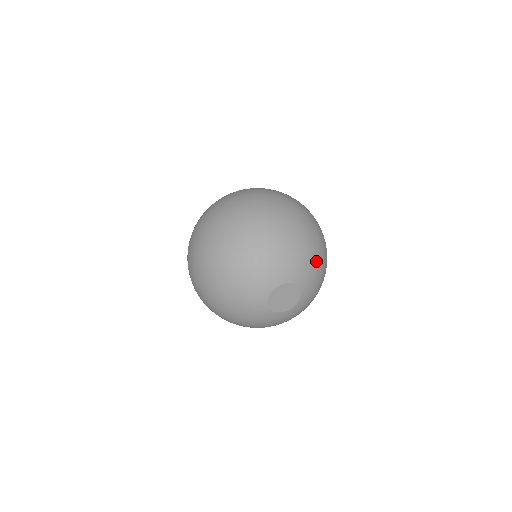
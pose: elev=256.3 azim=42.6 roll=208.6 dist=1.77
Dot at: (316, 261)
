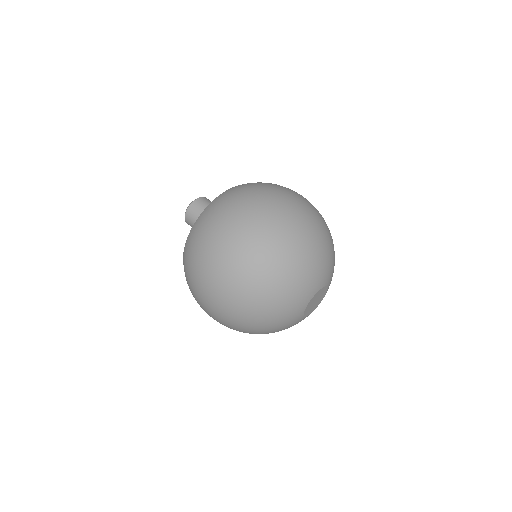
Dot at: occluded
